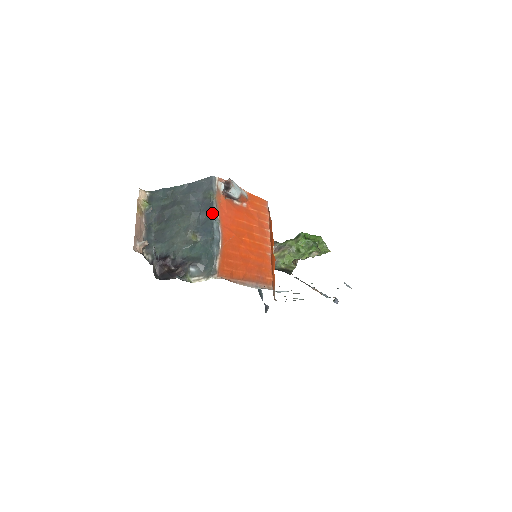
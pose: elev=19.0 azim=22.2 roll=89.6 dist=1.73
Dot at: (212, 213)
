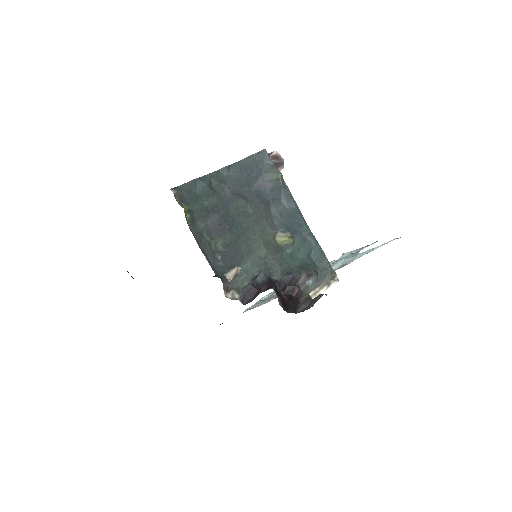
Dot at: (292, 199)
